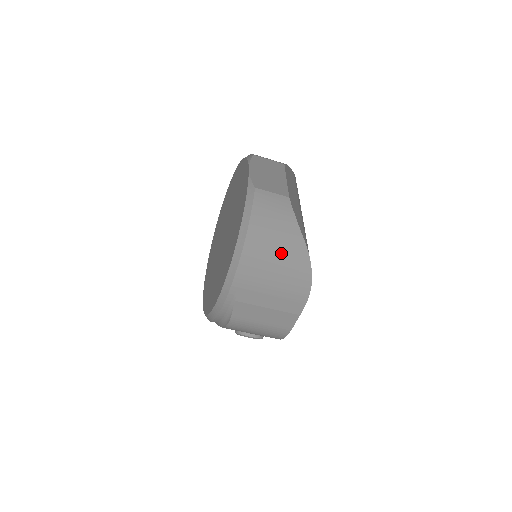
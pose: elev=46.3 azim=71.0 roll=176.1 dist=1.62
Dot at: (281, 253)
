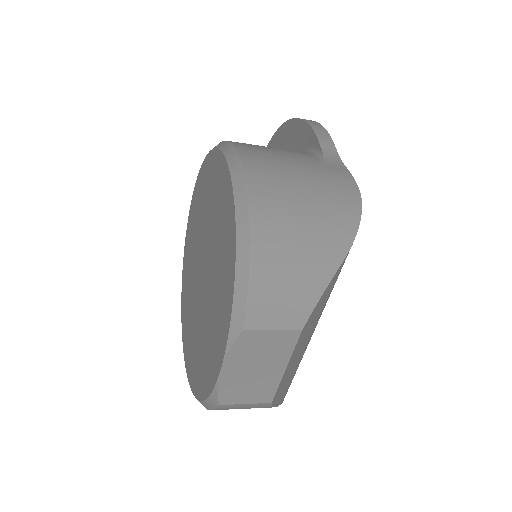
Dot at: occluded
